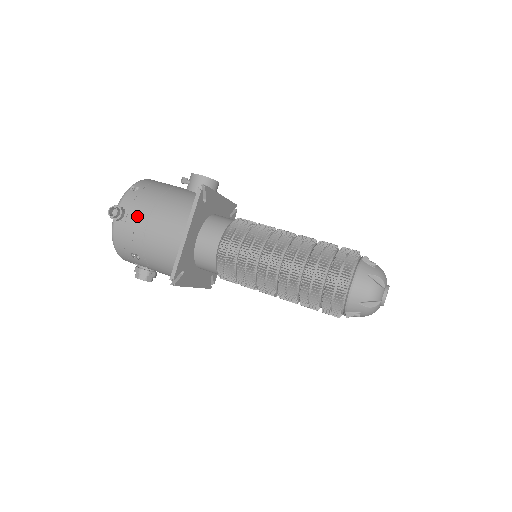
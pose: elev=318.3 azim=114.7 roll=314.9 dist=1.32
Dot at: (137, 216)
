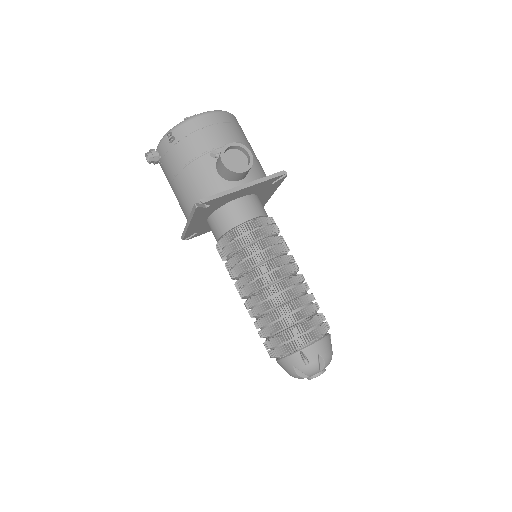
Dot at: (166, 171)
